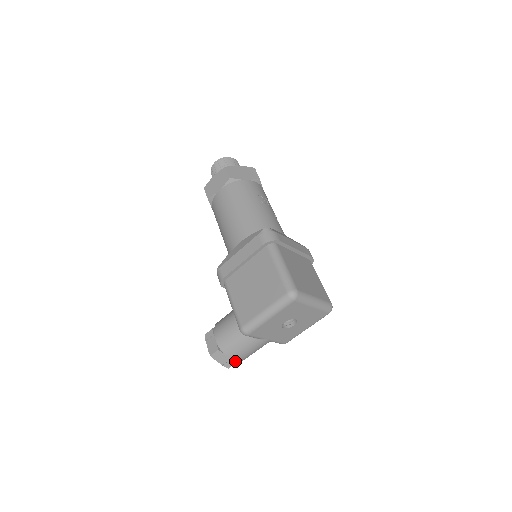
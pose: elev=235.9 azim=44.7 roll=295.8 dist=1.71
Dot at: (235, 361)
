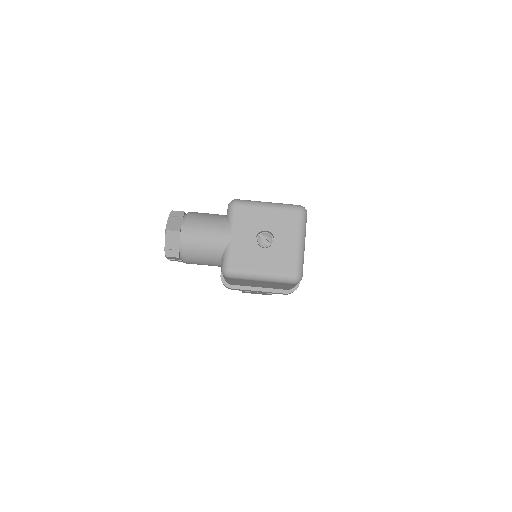
Dot at: (180, 231)
